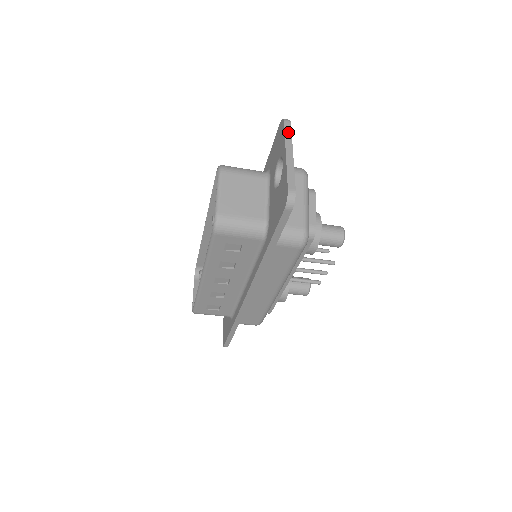
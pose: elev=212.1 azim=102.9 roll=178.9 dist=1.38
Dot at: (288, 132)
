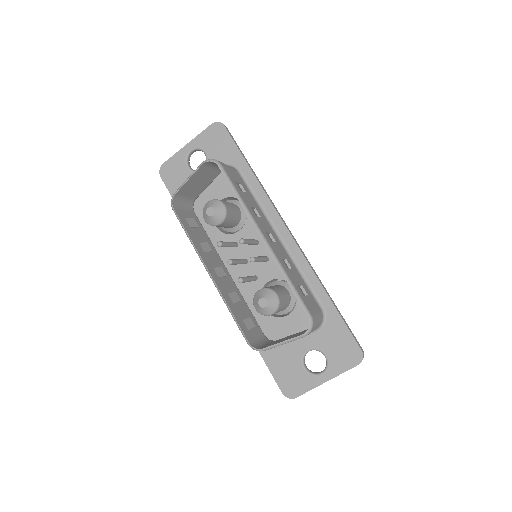
Dot at: occluded
